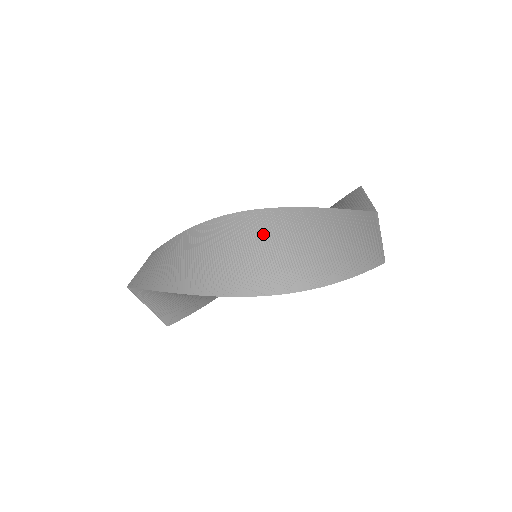
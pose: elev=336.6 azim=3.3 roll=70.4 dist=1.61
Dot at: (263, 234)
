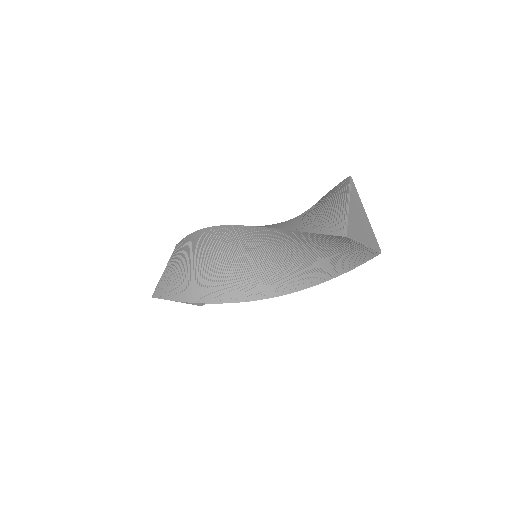
Dot at: (252, 246)
